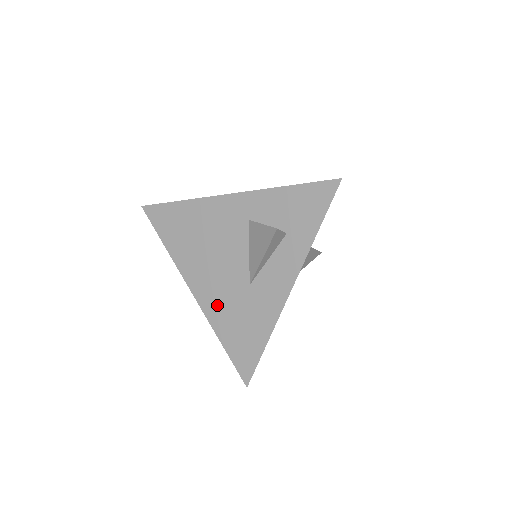
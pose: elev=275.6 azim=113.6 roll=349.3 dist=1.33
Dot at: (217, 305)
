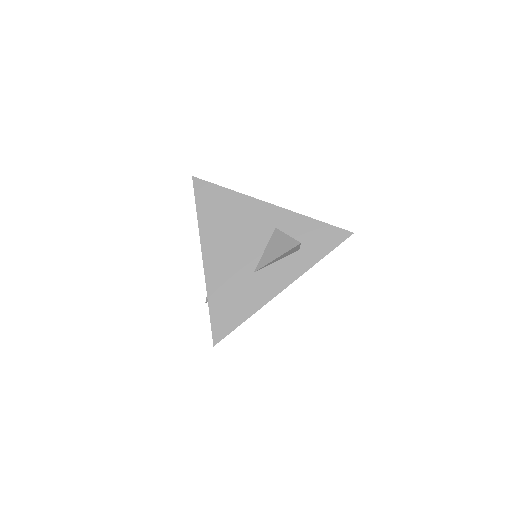
Dot at: (220, 276)
